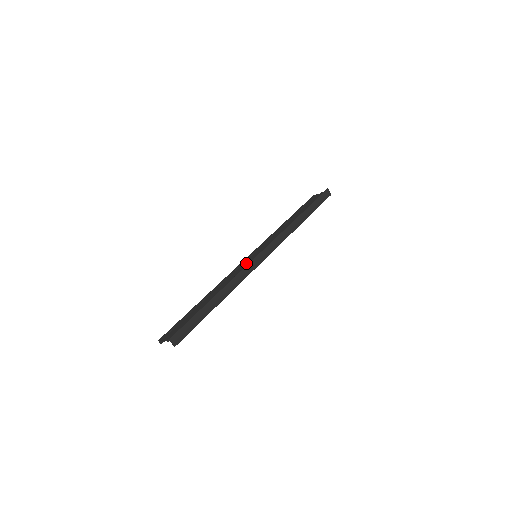
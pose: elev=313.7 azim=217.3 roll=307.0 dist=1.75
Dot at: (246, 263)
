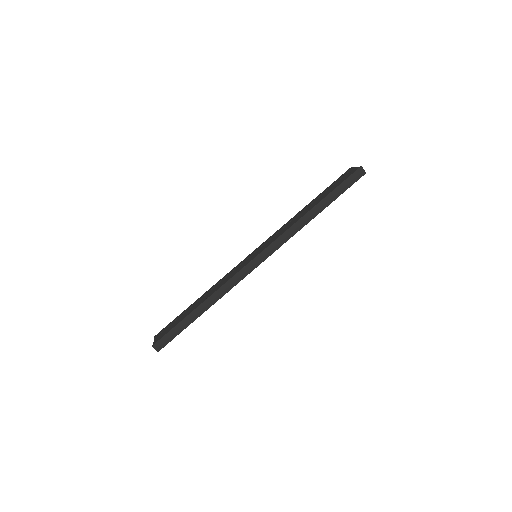
Dot at: (243, 265)
